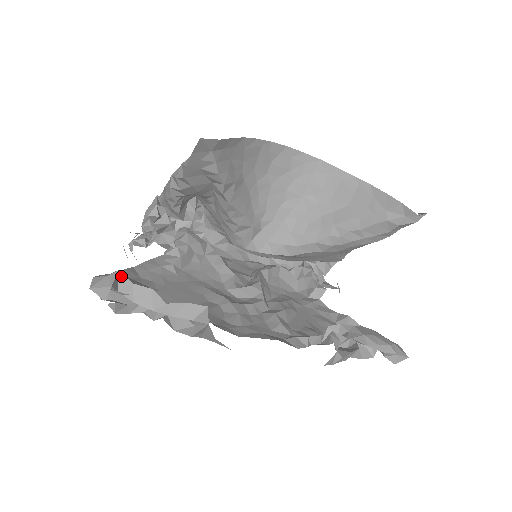
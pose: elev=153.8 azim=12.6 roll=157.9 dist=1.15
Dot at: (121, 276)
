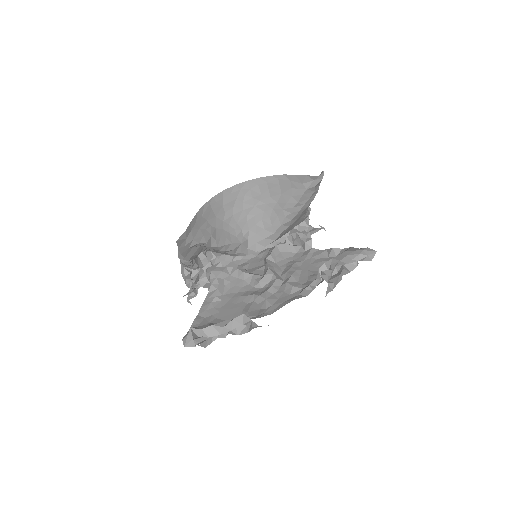
Dot at: (194, 330)
